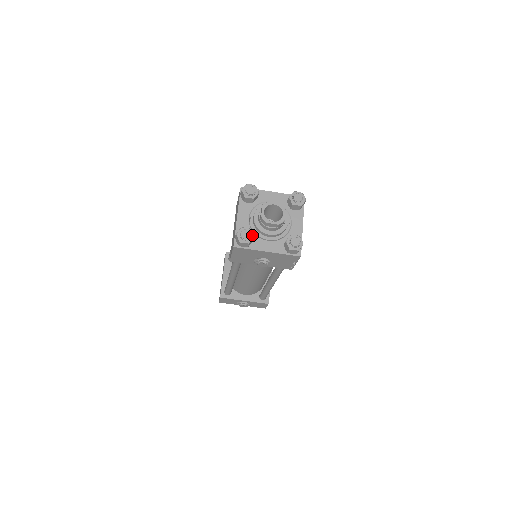
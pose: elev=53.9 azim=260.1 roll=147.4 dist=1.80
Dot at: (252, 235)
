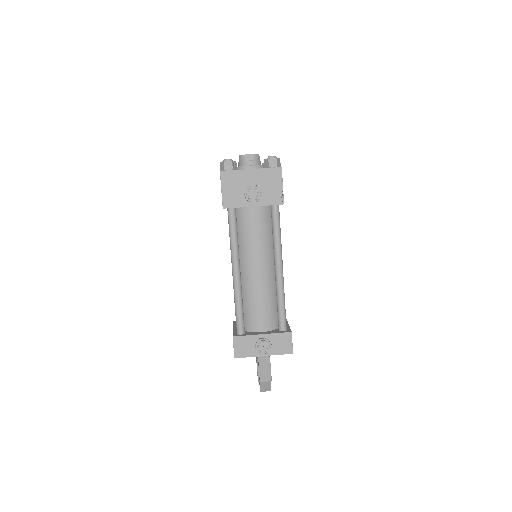
Dot at: (234, 161)
